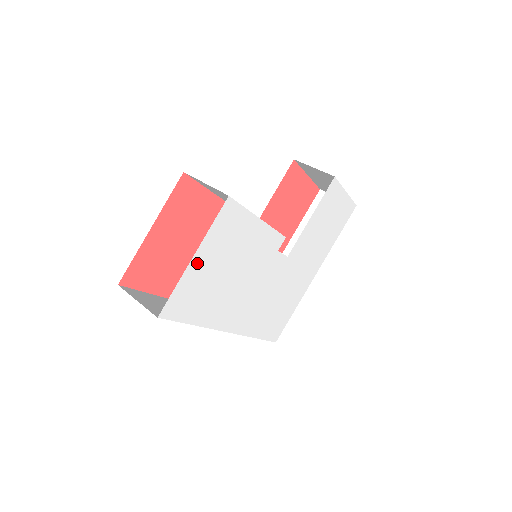
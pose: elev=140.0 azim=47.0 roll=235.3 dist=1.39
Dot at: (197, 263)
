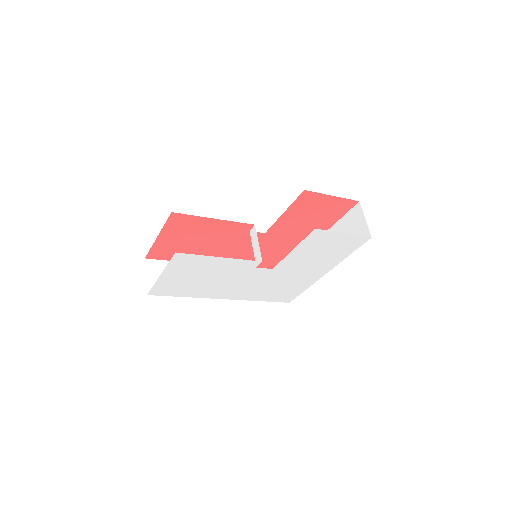
Dot at: (166, 277)
